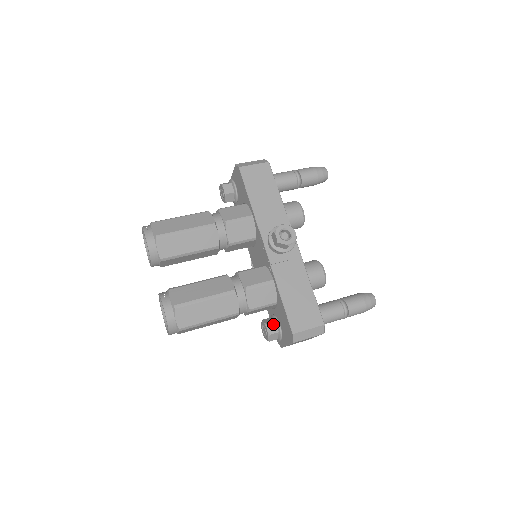
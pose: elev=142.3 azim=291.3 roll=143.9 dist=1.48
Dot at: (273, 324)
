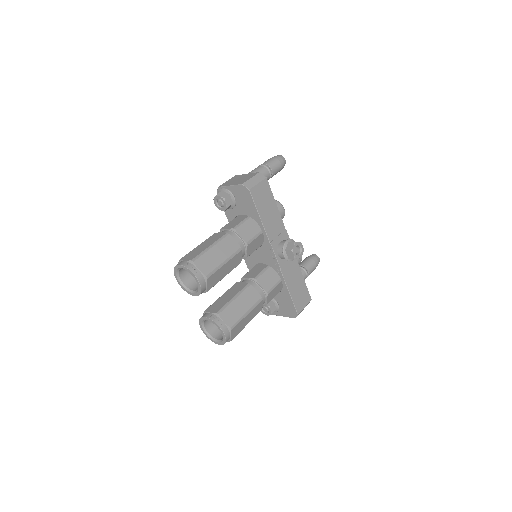
Dot at: (273, 305)
